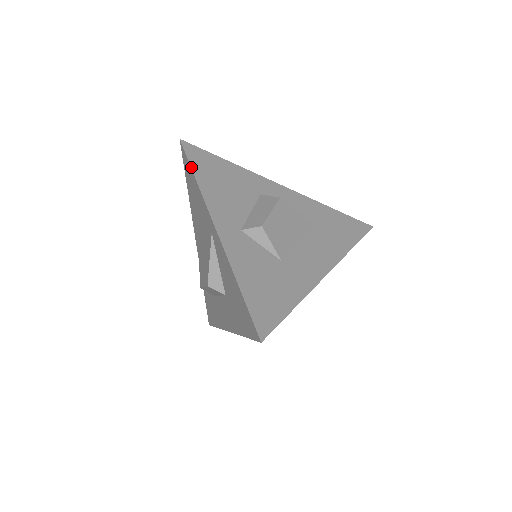
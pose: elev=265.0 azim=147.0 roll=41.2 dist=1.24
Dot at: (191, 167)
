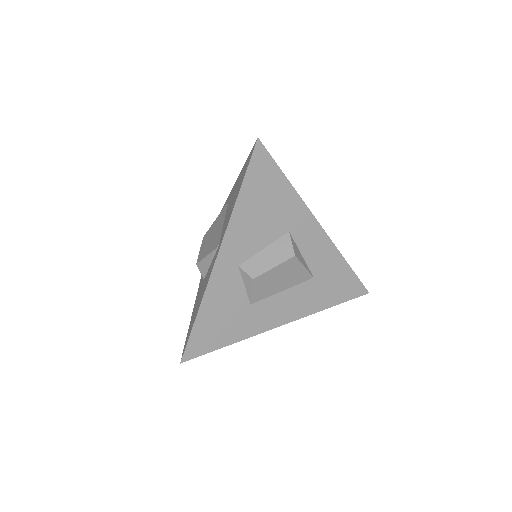
Dot at: (243, 181)
